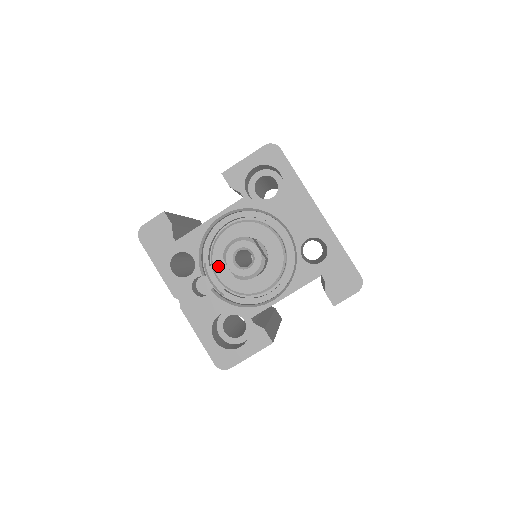
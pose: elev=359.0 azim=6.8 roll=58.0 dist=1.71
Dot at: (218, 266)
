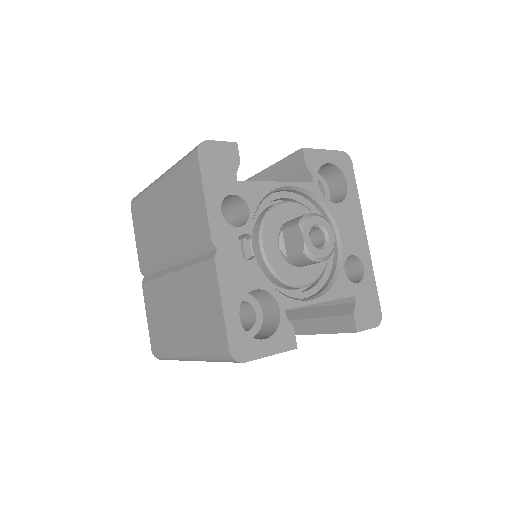
Dot at: (267, 235)
